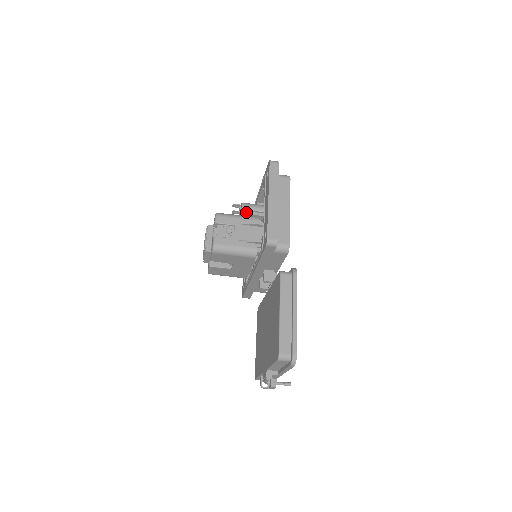
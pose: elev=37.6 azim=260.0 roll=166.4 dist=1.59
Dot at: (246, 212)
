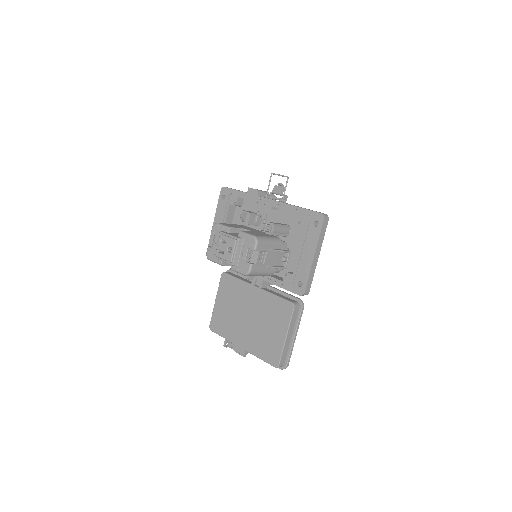
Dot at: (274, 234)
